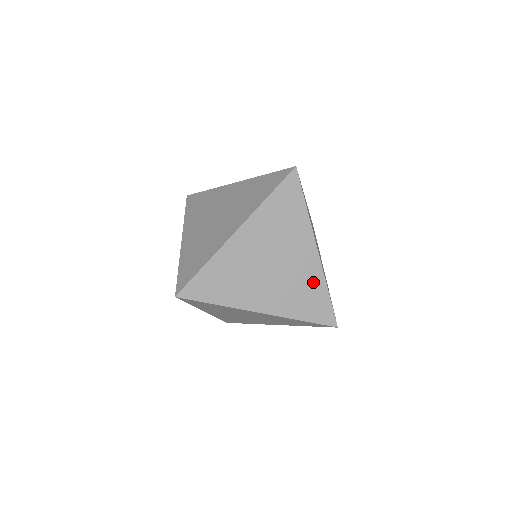
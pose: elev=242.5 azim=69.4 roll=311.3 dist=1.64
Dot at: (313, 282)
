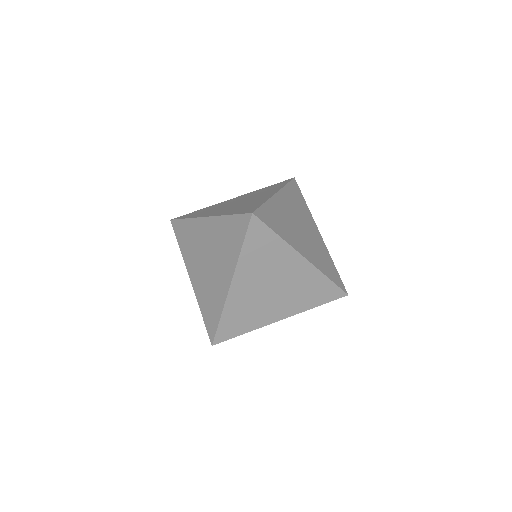
Dot at: (313, 280)
